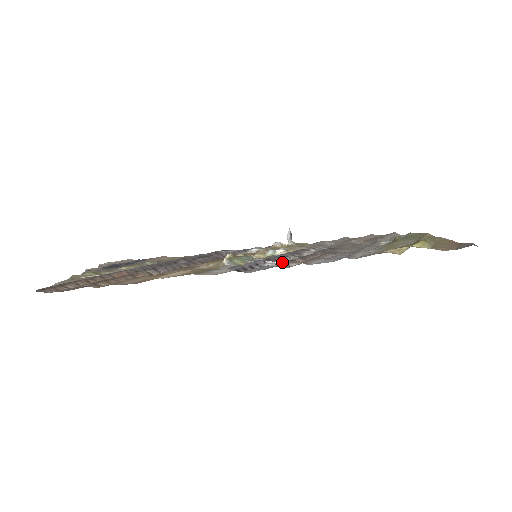
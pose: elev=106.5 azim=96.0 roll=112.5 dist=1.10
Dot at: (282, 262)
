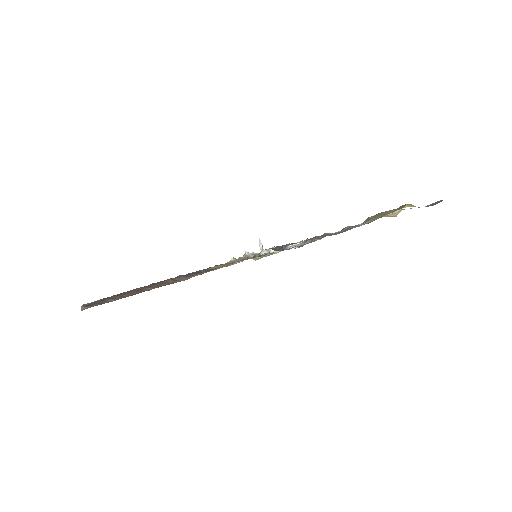
Dot at: (304, 242)
